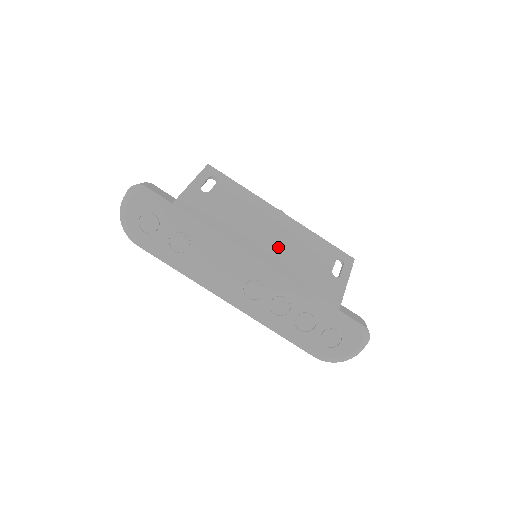
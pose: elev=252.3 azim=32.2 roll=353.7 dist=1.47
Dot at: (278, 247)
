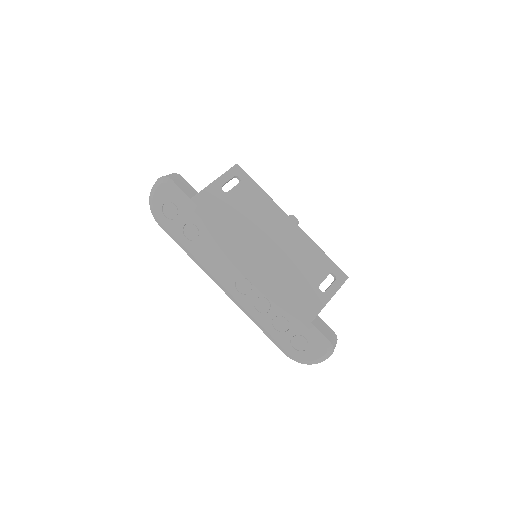
Dot at: (275, 254)
